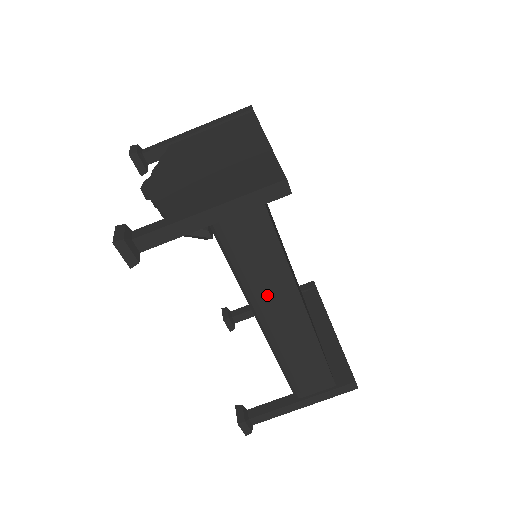
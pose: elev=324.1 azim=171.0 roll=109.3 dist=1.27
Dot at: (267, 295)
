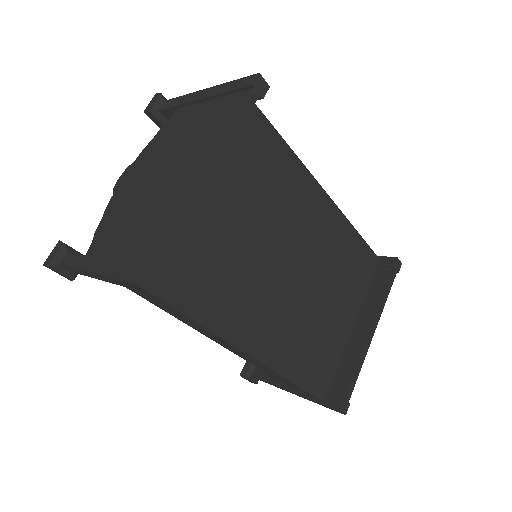
Dot at: (203, 332)
